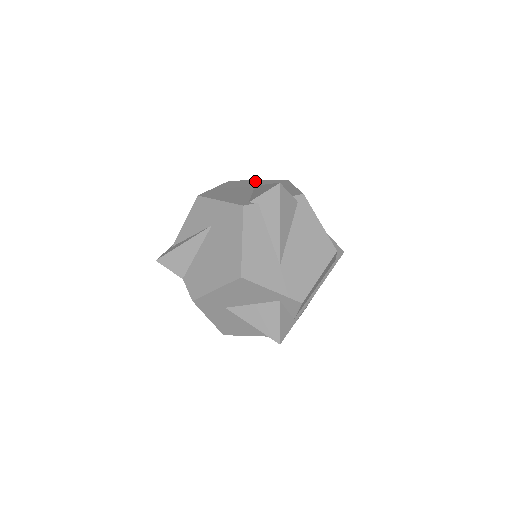
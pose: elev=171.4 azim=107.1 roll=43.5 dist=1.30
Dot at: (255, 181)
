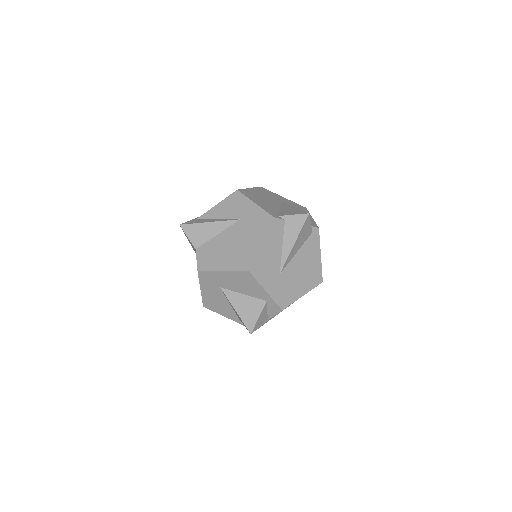
Dot at: (281, 197)
